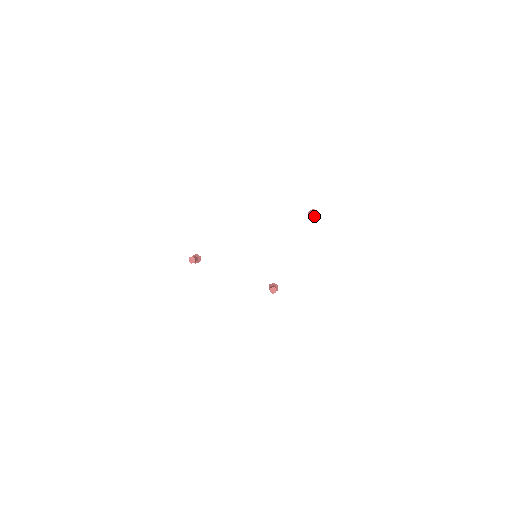
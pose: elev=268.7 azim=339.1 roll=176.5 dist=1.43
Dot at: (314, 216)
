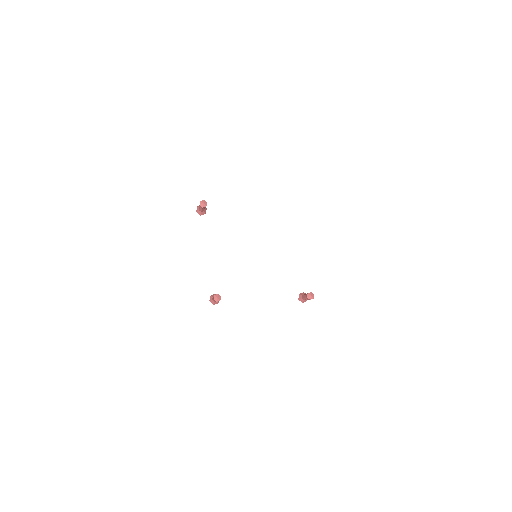
Dot at: (303, 299)
